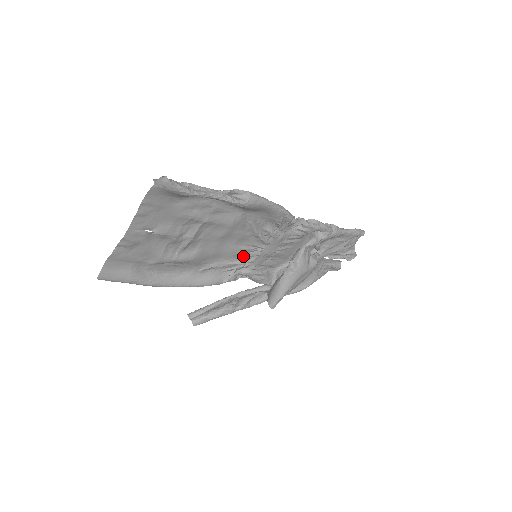
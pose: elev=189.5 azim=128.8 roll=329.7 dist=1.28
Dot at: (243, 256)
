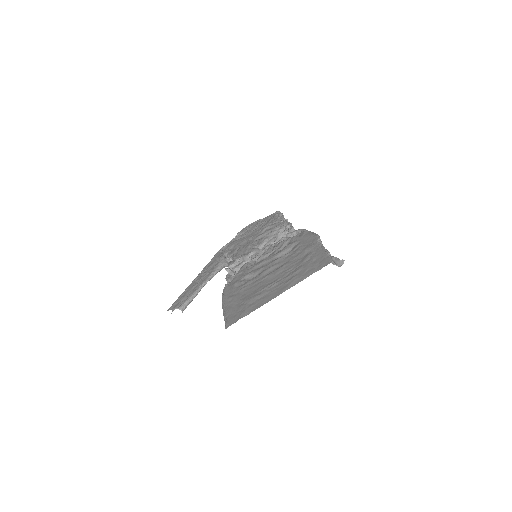
Dot at: (255, 260)
